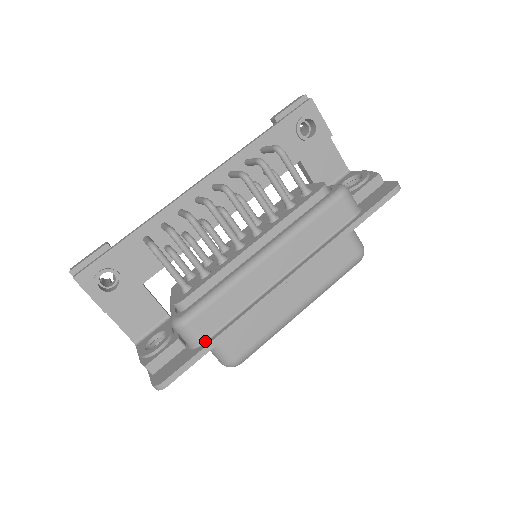
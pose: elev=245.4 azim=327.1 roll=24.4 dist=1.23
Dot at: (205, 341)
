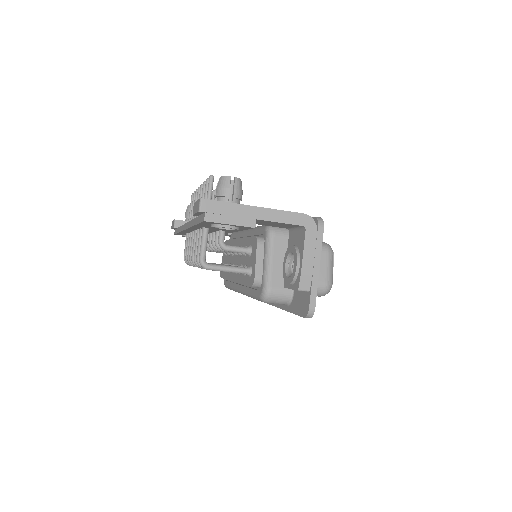
Dot at: occluded
